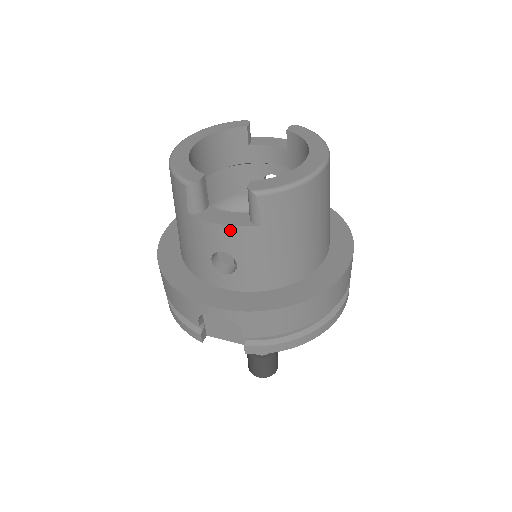
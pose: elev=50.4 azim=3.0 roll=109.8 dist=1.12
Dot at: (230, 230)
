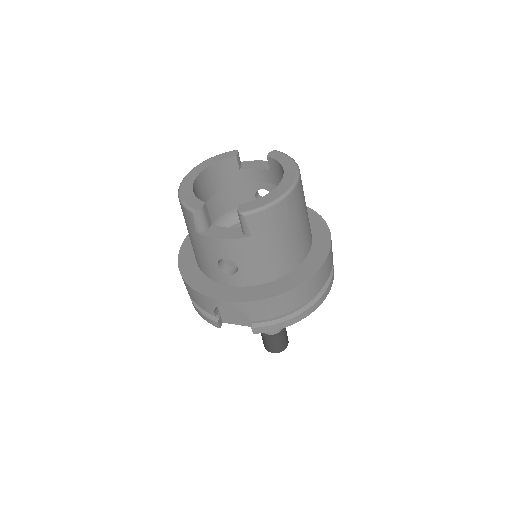
Dot at: (228, 242)
